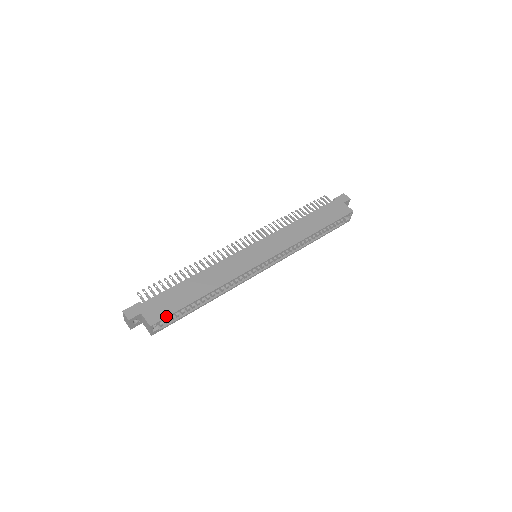
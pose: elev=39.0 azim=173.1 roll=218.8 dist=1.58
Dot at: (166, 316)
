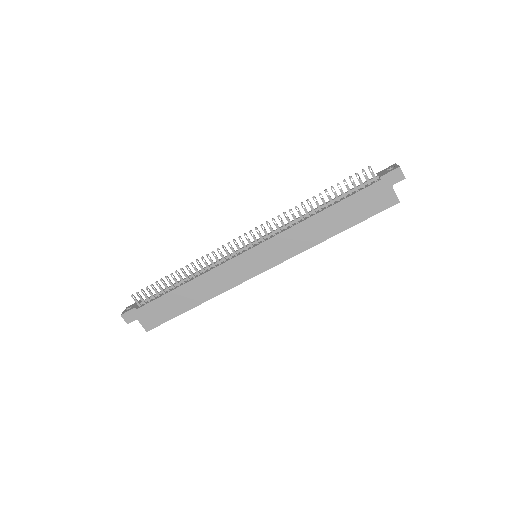
Dot at: (159, 324)
